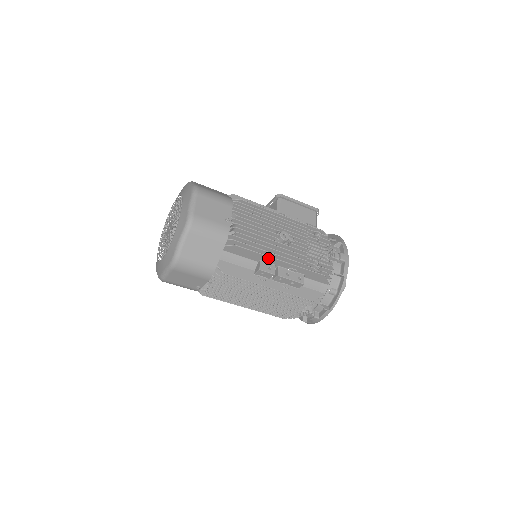
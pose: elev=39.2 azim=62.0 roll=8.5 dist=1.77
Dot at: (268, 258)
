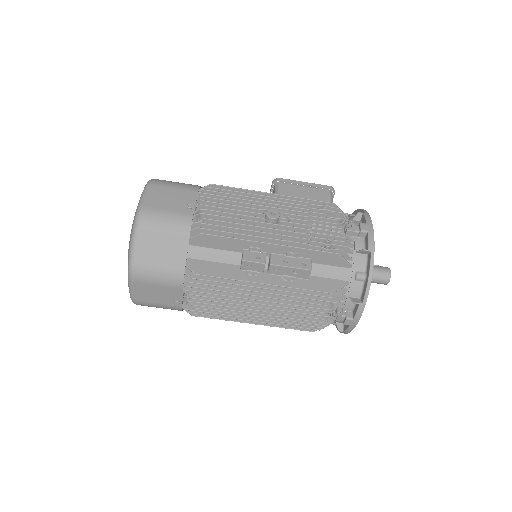
Dot at: (251, 243)
